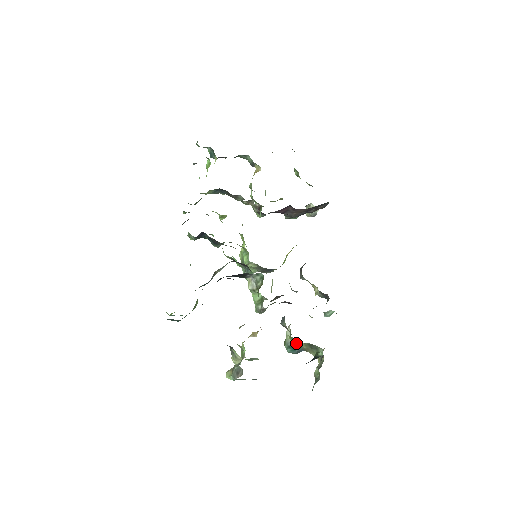
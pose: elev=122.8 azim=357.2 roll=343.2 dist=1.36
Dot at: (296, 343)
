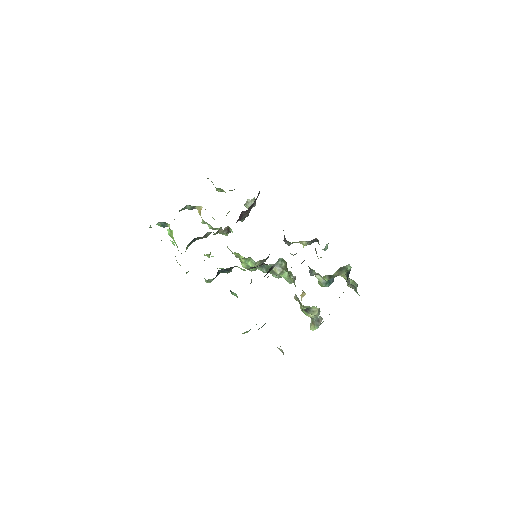
Dot at: (330, 277)
